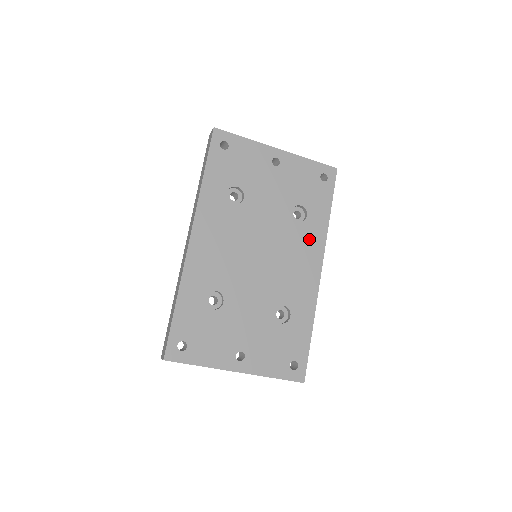
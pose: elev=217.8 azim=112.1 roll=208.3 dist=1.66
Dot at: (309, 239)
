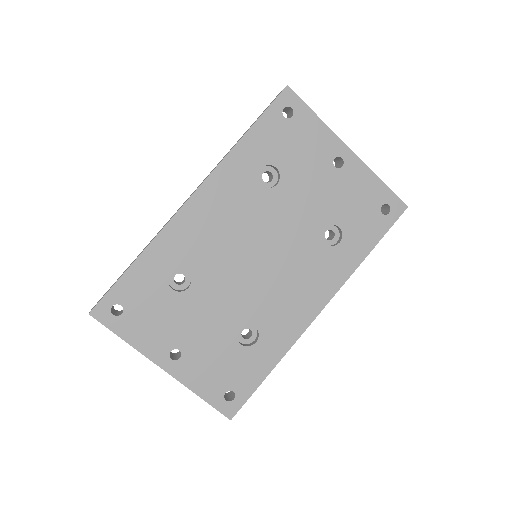
Dot at: (327, 270)
